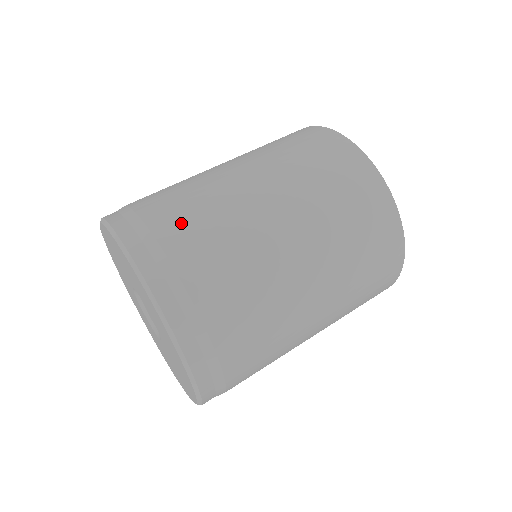
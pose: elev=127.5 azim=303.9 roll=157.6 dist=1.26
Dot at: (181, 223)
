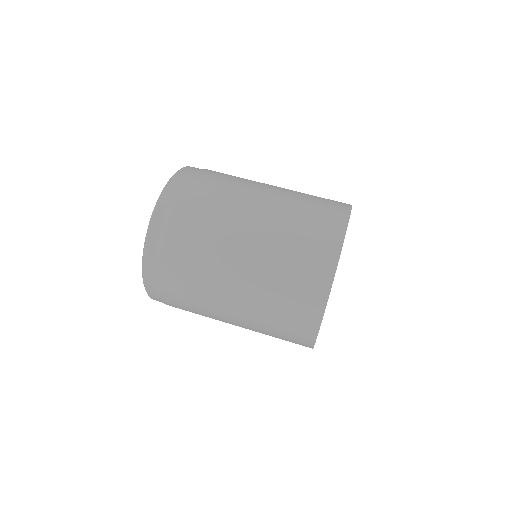
Dot at: (202, 192)
